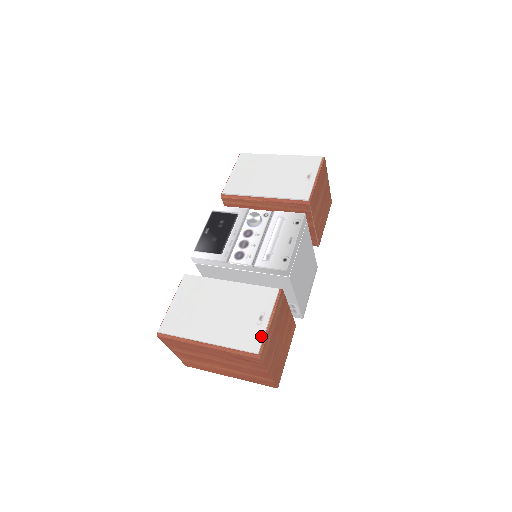
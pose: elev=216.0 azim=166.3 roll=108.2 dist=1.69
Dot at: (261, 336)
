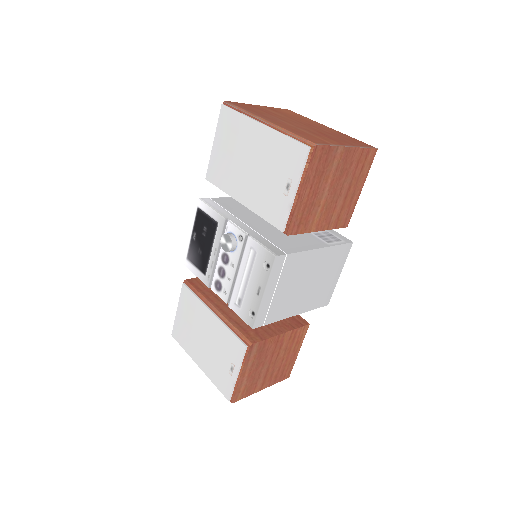
Dot at: (231, 387)
